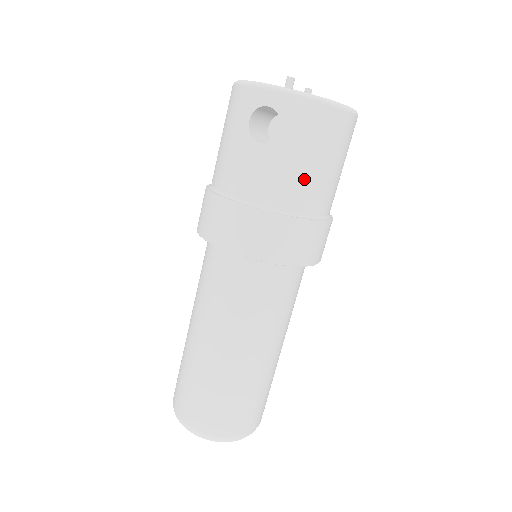
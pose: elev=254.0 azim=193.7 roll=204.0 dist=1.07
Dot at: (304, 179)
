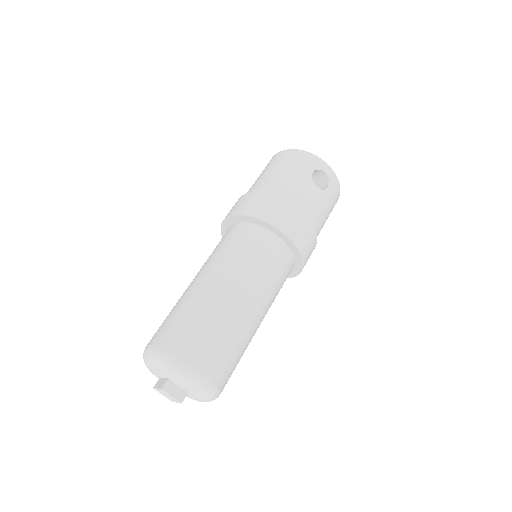
Dot at: (323, 220)
